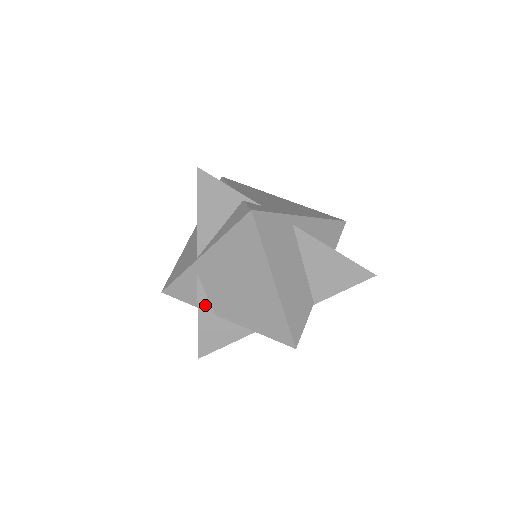
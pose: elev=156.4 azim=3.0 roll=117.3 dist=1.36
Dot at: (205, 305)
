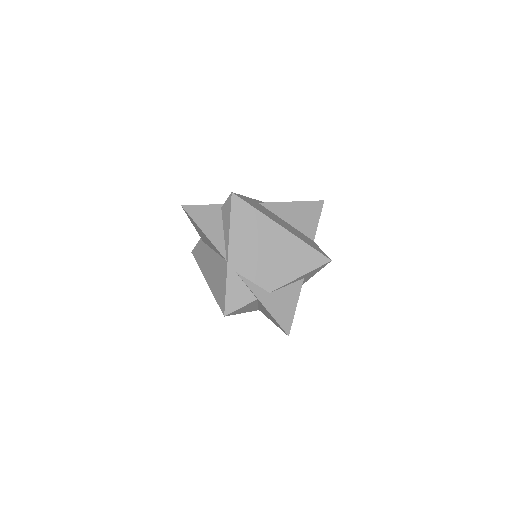
Dot at: (258, 291)
